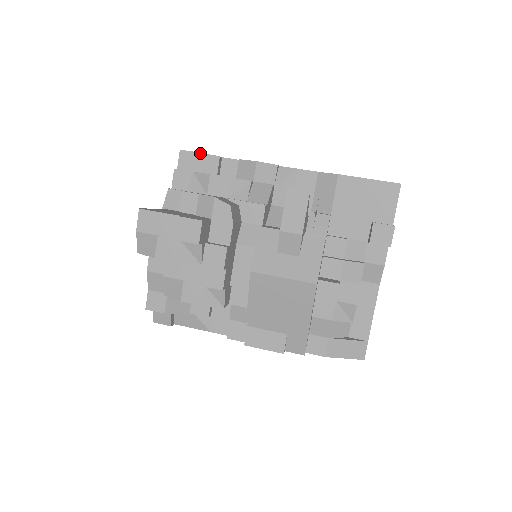
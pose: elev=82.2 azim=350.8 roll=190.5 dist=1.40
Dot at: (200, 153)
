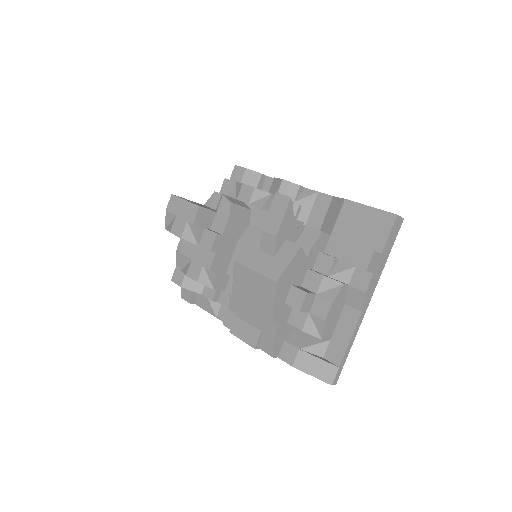
Dot at: (247, 169)
